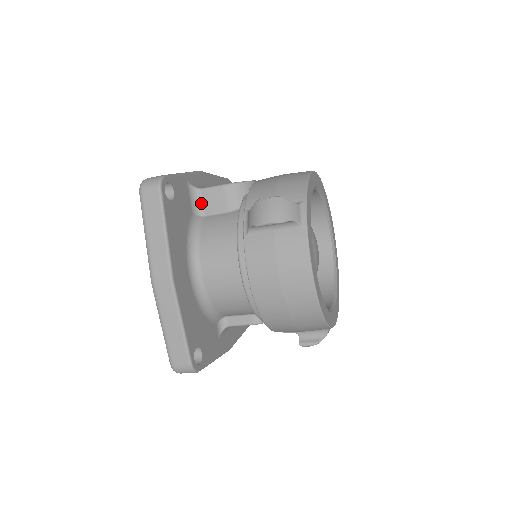
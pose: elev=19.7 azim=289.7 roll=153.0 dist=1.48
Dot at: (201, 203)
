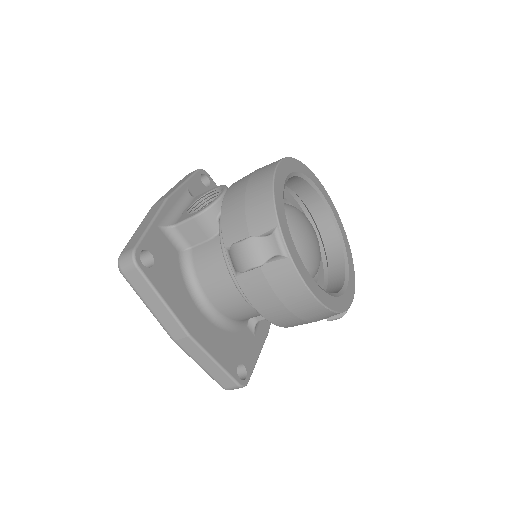
Dot at: (182, 238)
